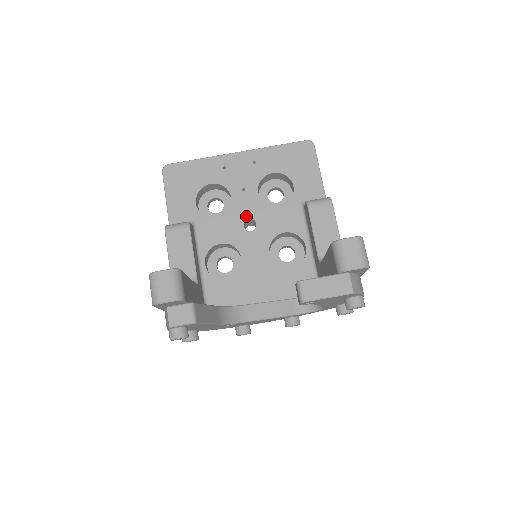
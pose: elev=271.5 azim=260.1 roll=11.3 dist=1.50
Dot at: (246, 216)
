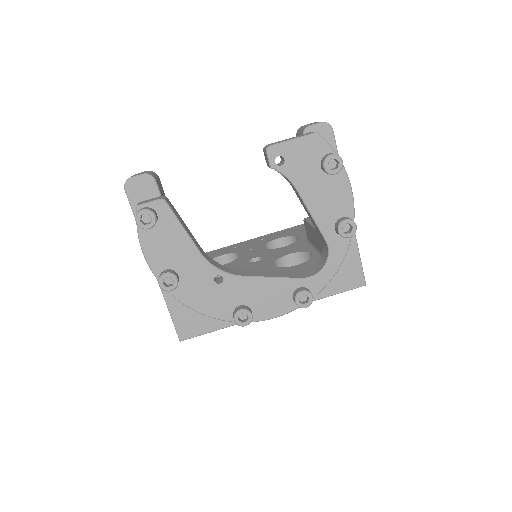
Dot at: (252, 257)
